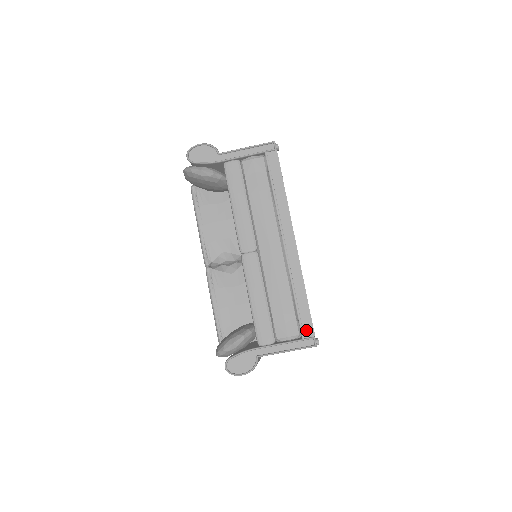
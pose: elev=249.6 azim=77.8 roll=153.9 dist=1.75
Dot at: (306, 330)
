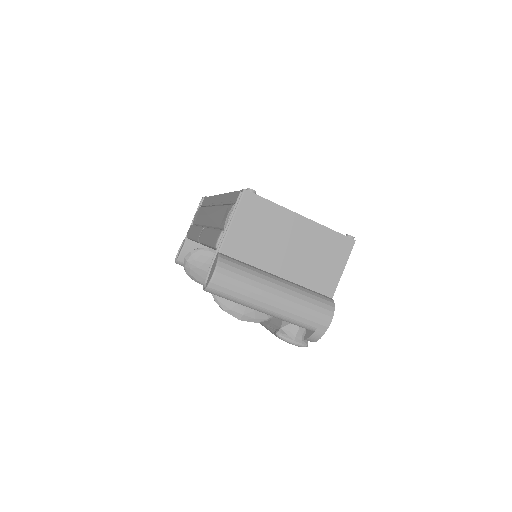
Dot at: occluded
